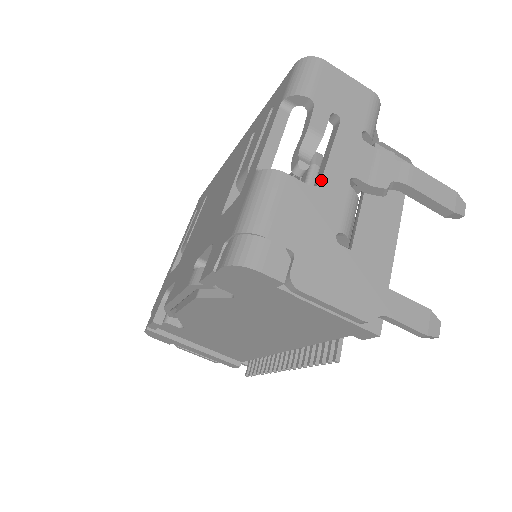
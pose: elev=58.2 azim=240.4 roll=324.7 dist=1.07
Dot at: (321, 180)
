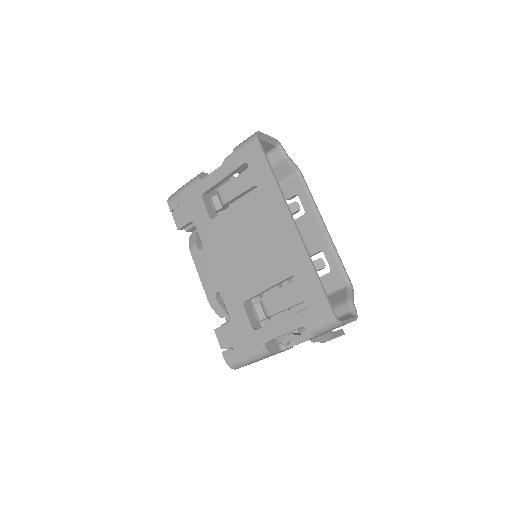
Dot at: occluded
